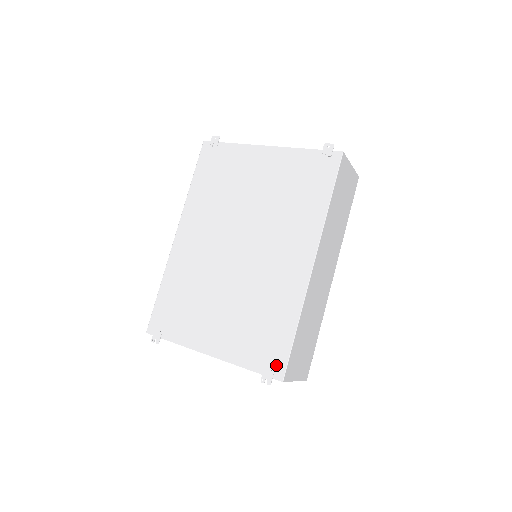
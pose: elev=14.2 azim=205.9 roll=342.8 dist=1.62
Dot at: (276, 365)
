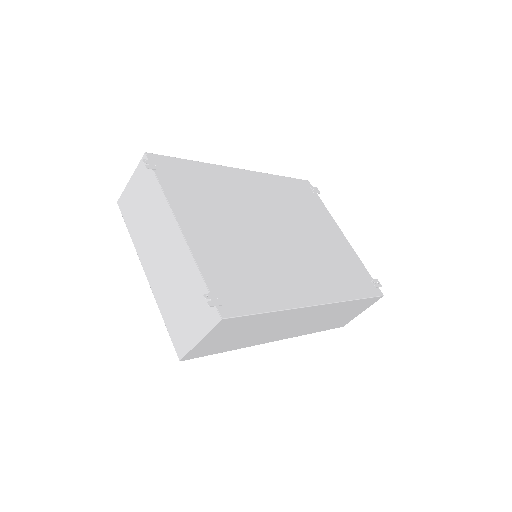
Dot at: (230, 304)
